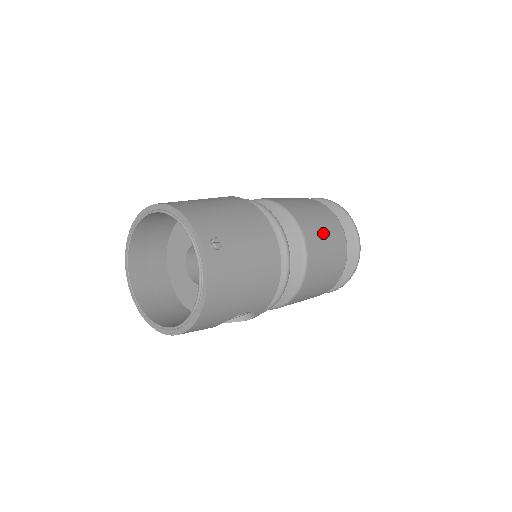
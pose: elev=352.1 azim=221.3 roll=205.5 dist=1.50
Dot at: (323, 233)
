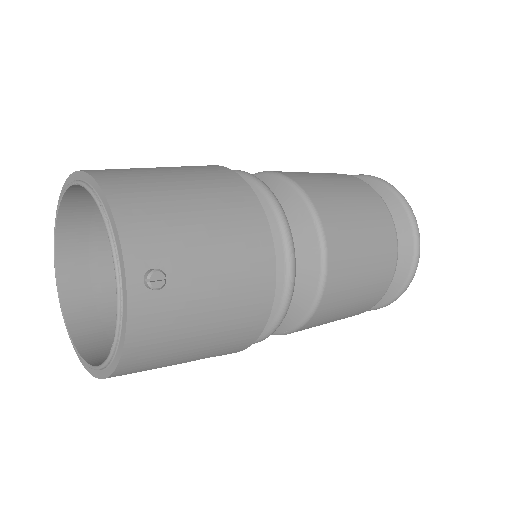
Dot at: (362, 254)
